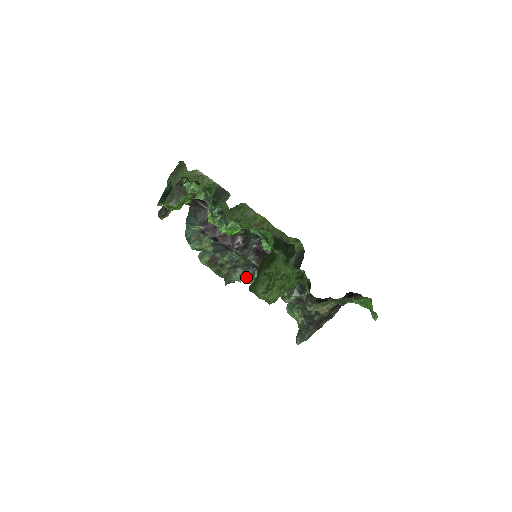
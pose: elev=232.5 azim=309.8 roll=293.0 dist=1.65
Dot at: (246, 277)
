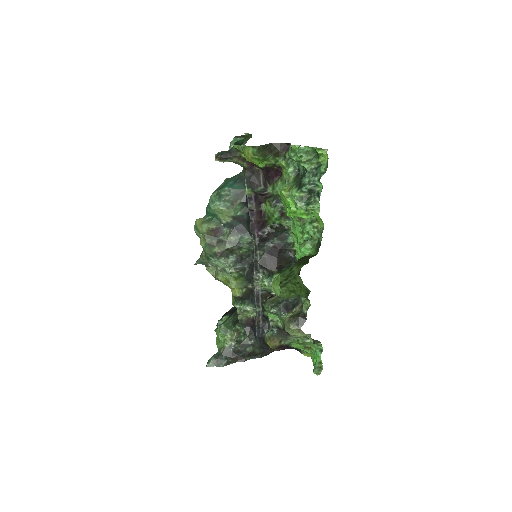
Dot at: (232, 268)
